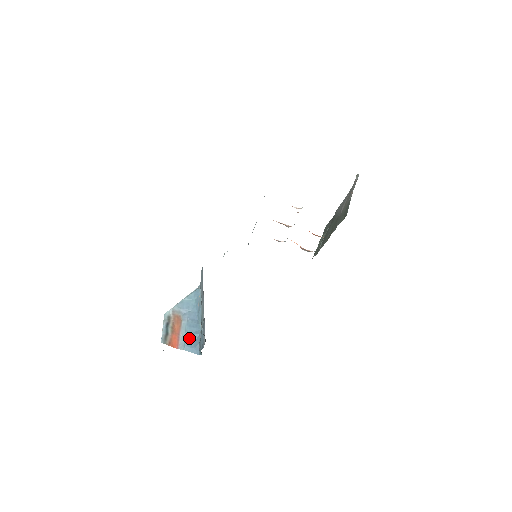
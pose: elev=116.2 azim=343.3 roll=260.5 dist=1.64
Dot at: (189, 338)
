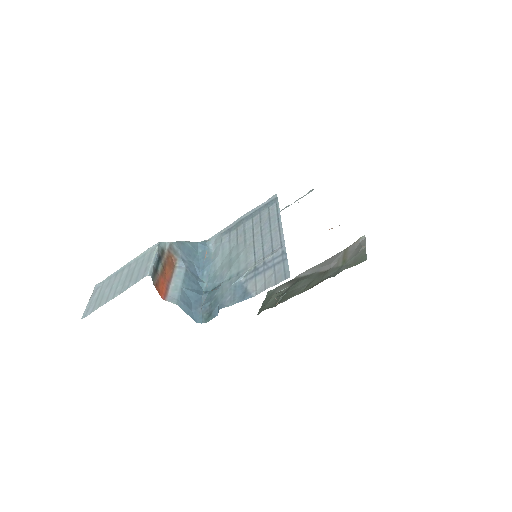
Dot at: (186, 293)
